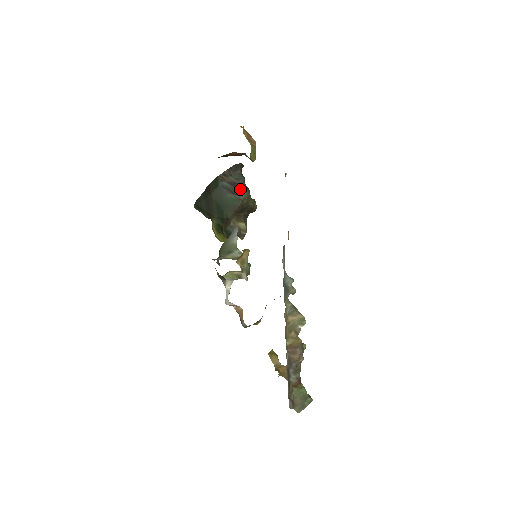
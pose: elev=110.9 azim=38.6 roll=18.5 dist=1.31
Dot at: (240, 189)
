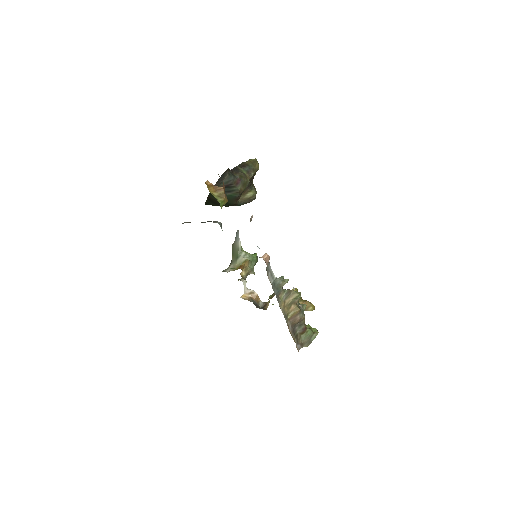
Dot at: (233, 186)
